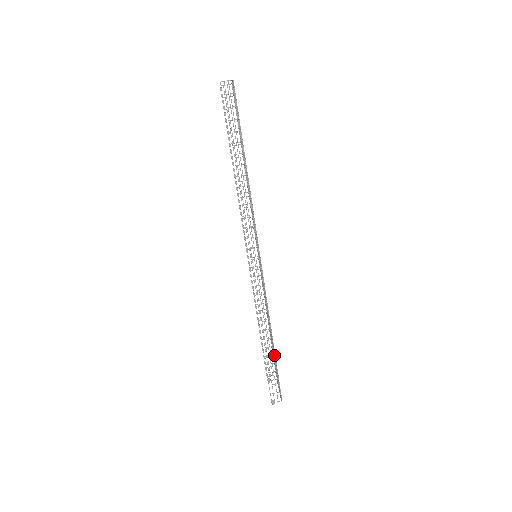
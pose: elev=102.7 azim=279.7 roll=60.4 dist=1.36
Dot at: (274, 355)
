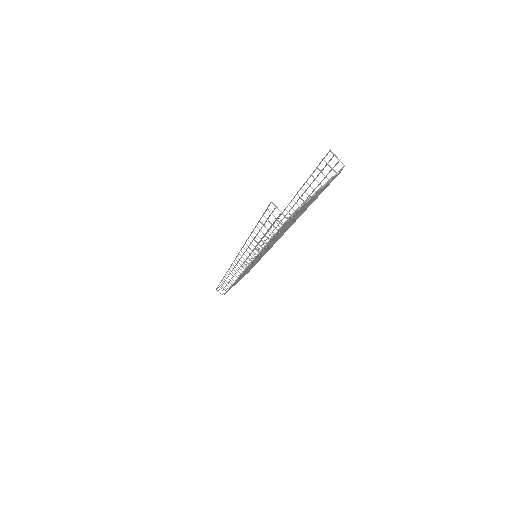
Dot at: occluded
